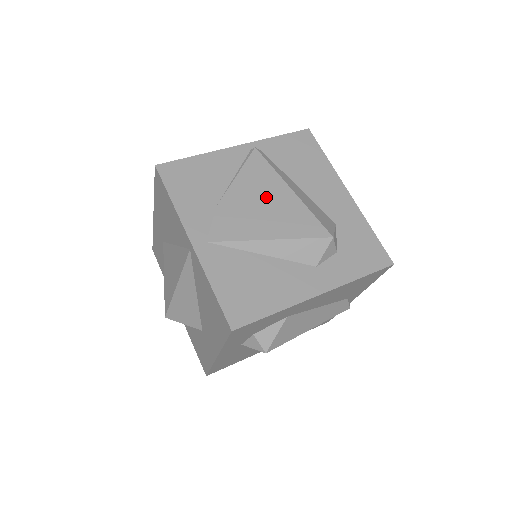
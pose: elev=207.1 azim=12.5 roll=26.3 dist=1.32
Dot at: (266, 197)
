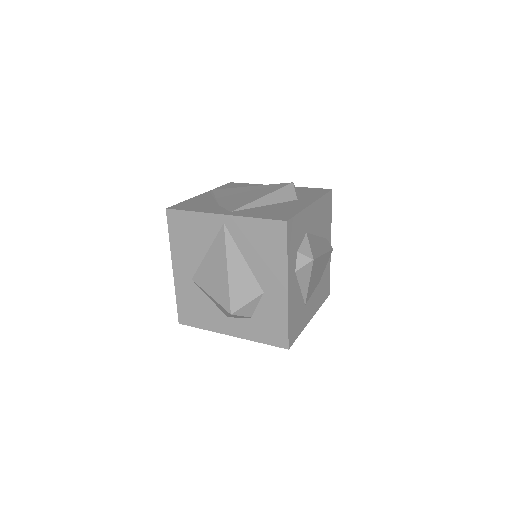
Dot at: (241, 193)
